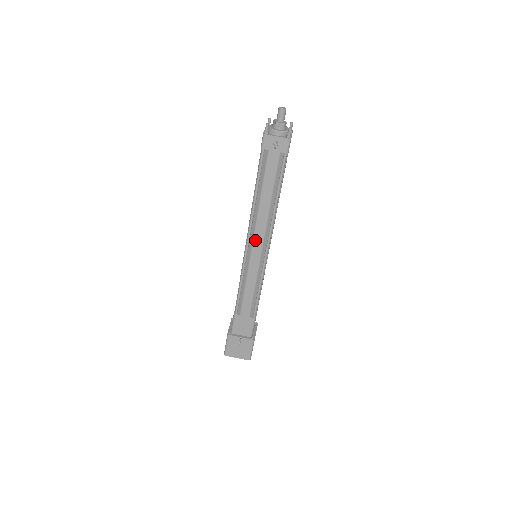
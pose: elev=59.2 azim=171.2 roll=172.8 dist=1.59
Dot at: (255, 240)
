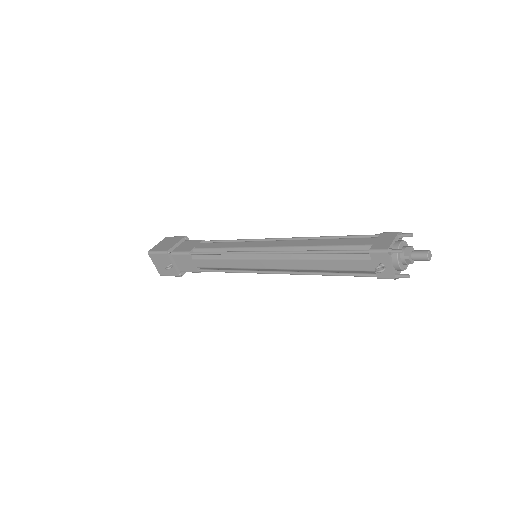
Dot at: (269, 261)
